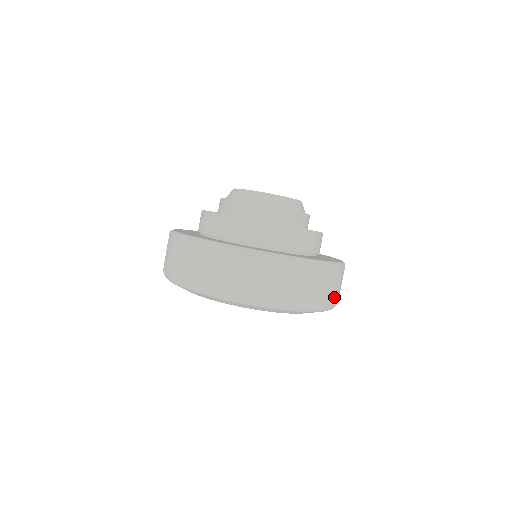
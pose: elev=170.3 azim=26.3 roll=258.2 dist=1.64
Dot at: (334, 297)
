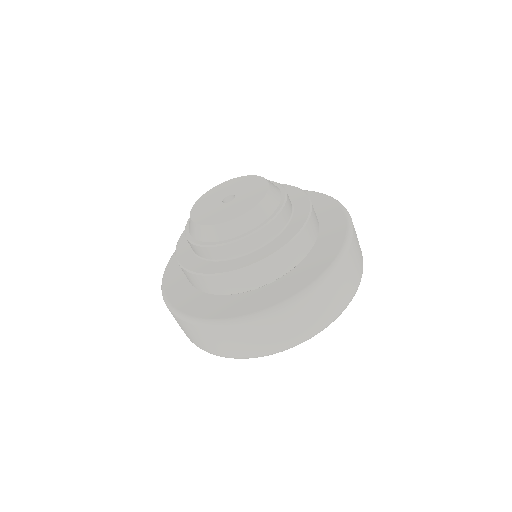
Dot at: (345, 296)
